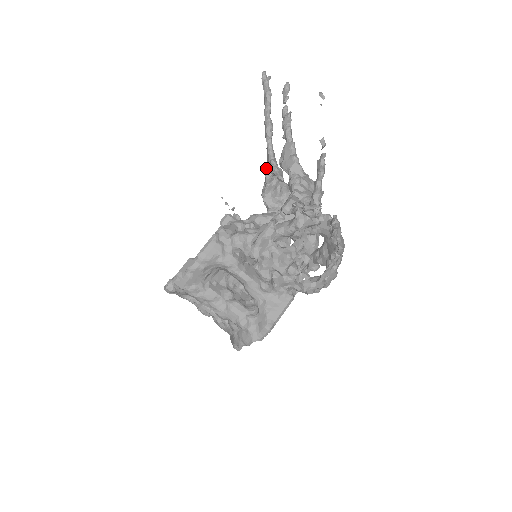
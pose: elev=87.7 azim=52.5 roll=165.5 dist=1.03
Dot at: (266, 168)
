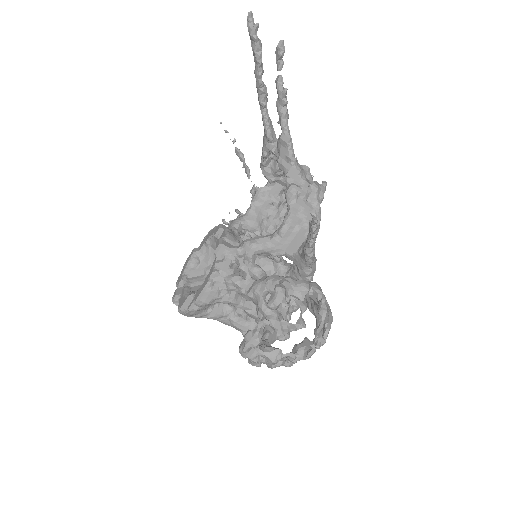
Dot at: (263, 139)
